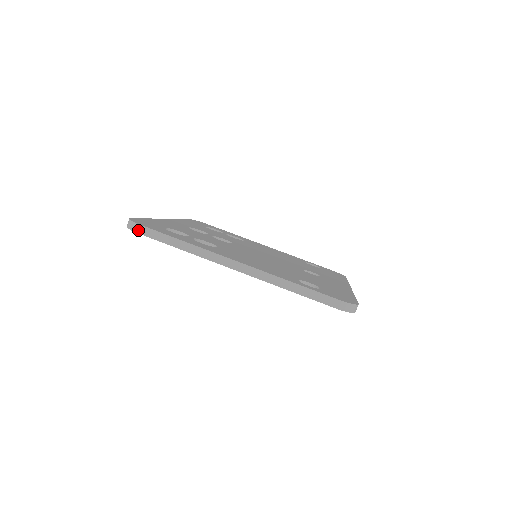
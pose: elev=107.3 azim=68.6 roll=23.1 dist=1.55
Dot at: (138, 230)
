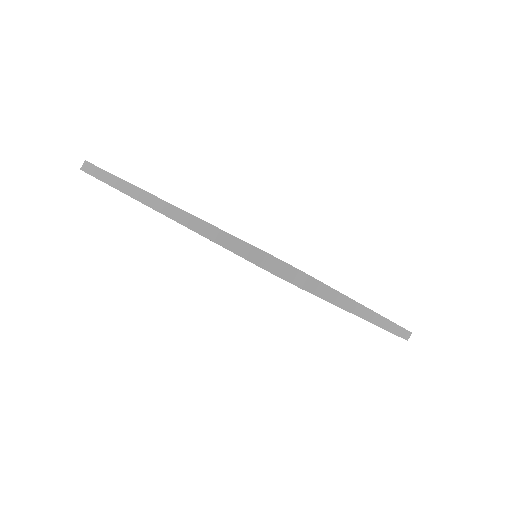
Dot at: (83, 167)
